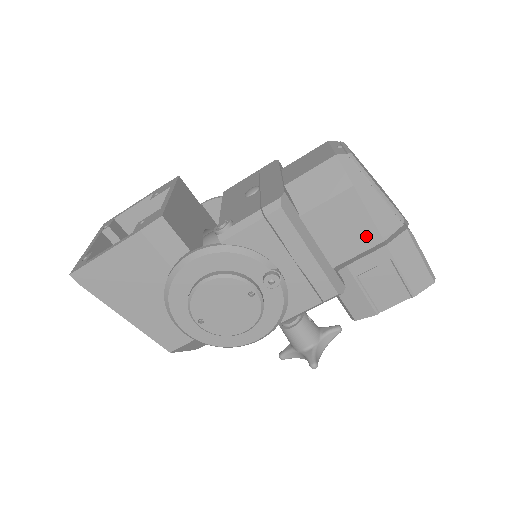
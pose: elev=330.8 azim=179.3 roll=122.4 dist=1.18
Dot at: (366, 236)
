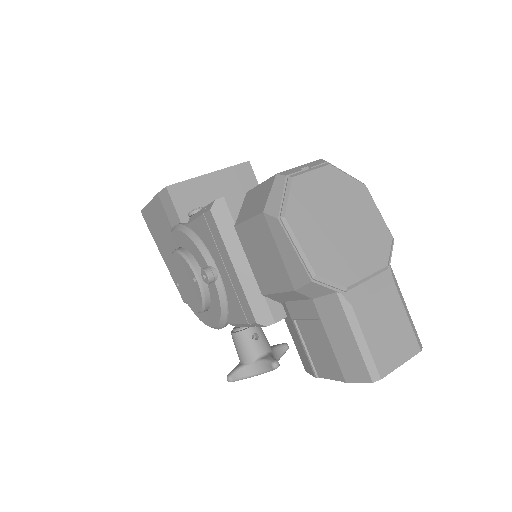
Dot at: (280, 275)
